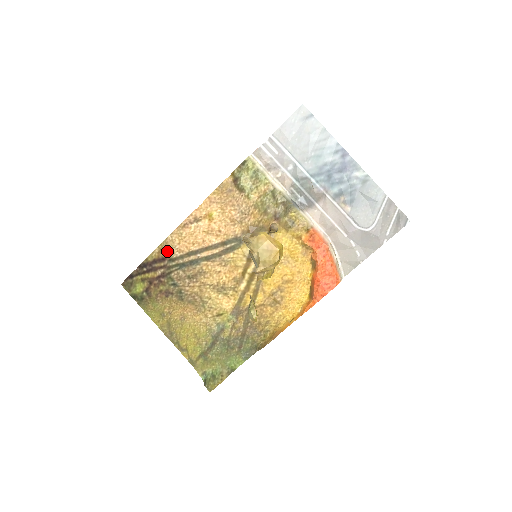
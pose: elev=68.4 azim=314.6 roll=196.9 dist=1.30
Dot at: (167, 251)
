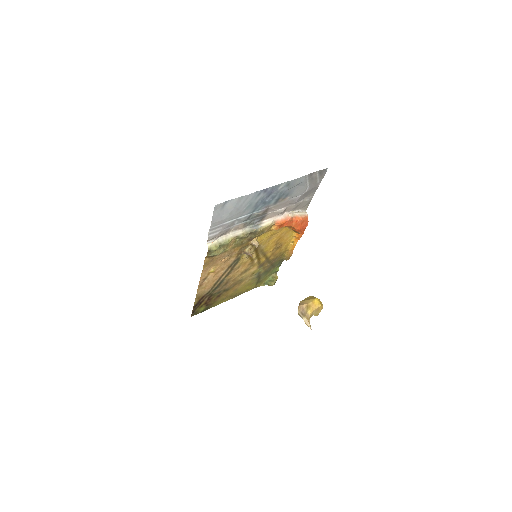
Dot at: (202, 295)
